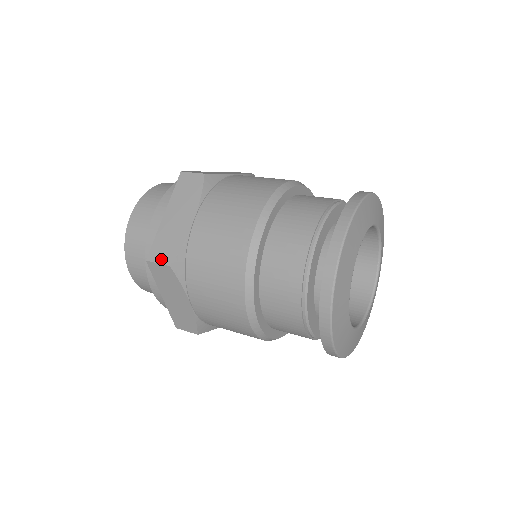
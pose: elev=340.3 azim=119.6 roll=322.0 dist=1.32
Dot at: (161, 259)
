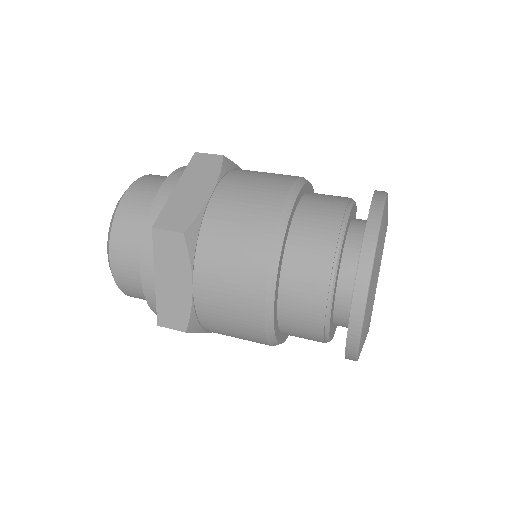
Dot at: (173, 326)
